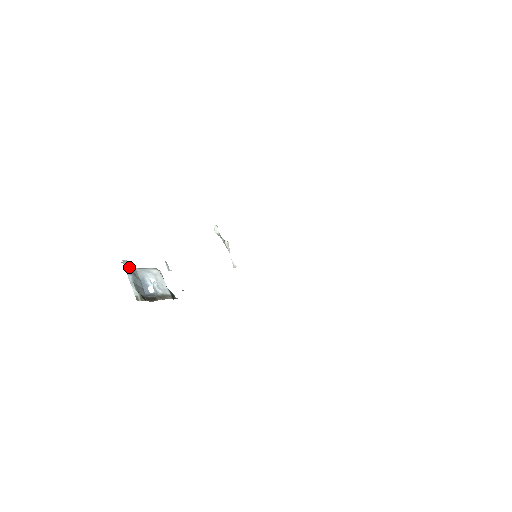
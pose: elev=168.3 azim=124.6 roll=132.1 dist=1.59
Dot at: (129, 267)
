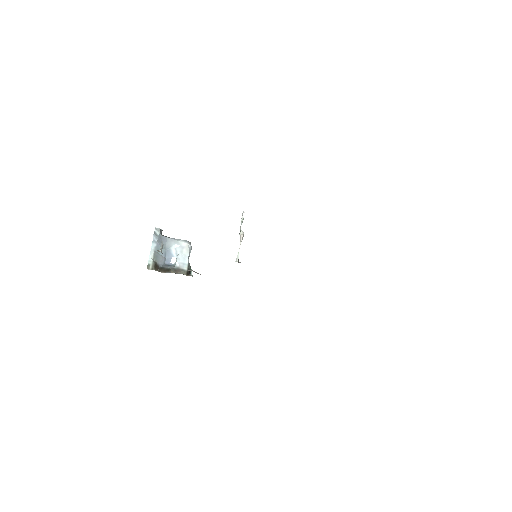
Dot at: (158, 235)
